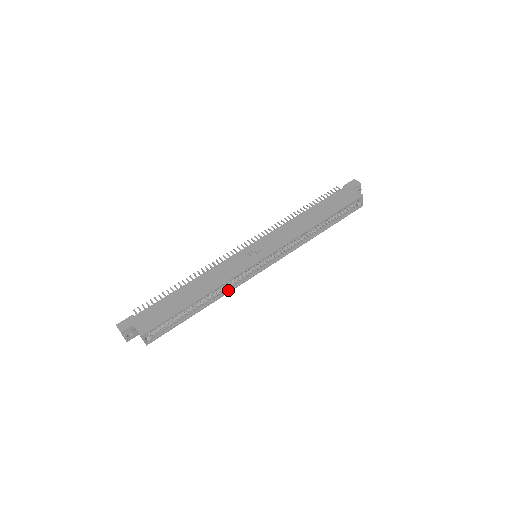
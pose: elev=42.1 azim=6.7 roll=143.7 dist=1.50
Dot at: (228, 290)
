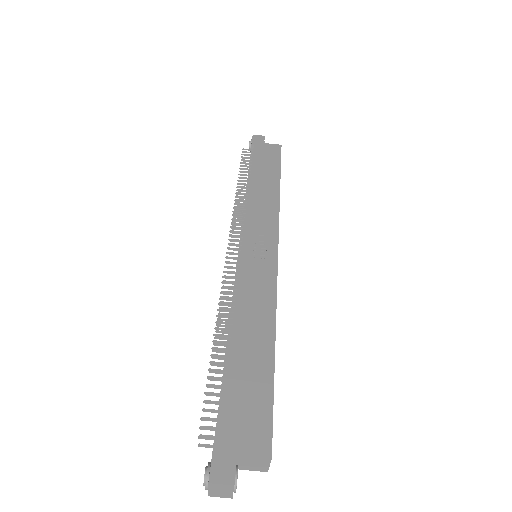
Dot at: occluded
